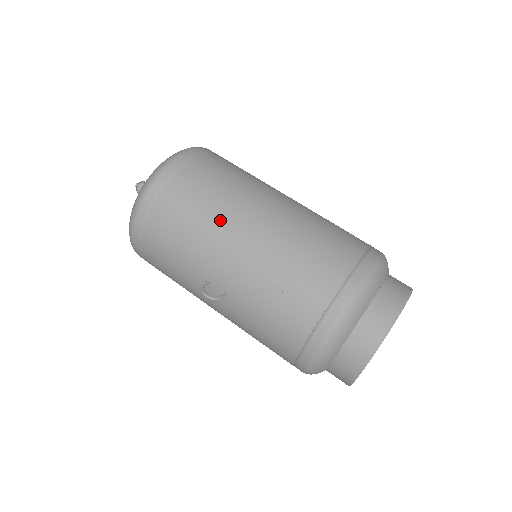
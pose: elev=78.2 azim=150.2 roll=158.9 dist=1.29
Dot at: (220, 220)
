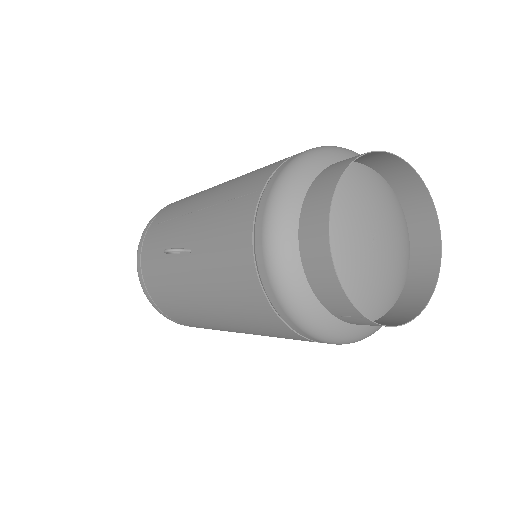
Dot at: (193, 198)
